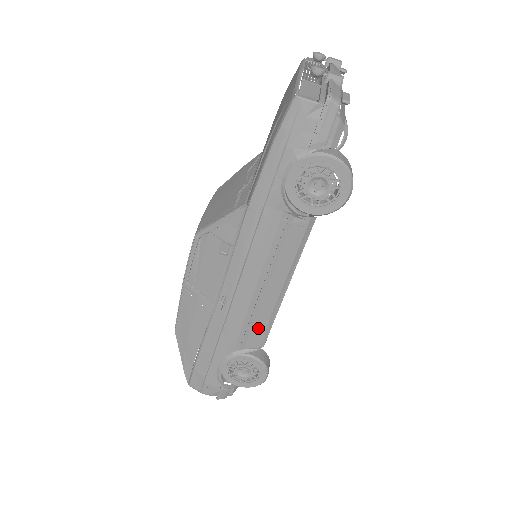
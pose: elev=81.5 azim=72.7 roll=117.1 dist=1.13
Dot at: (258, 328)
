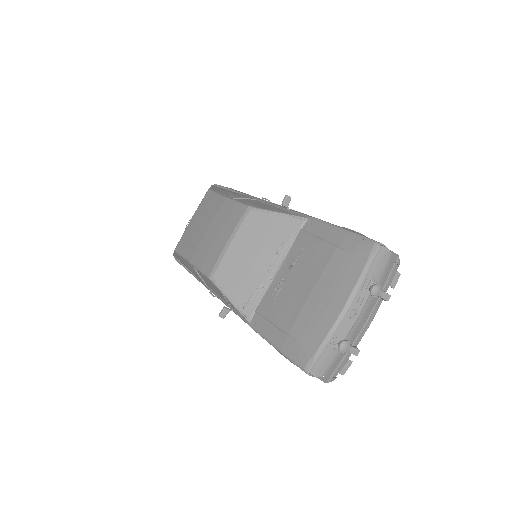
Dot at: occluded
